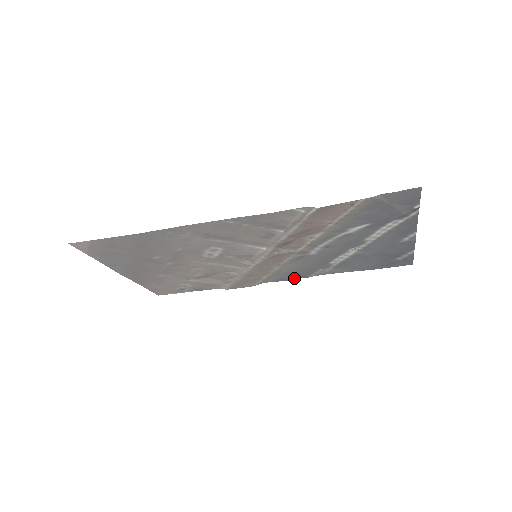
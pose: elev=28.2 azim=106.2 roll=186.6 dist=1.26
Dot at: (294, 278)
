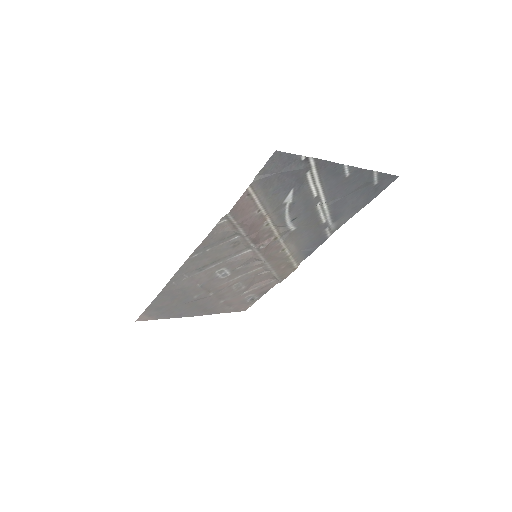
Dot at: (318, 246)
